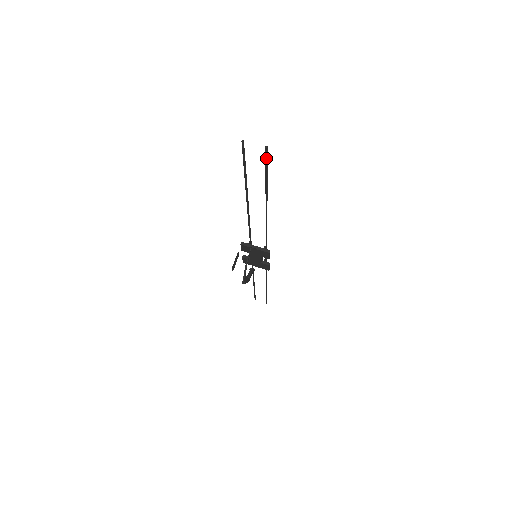
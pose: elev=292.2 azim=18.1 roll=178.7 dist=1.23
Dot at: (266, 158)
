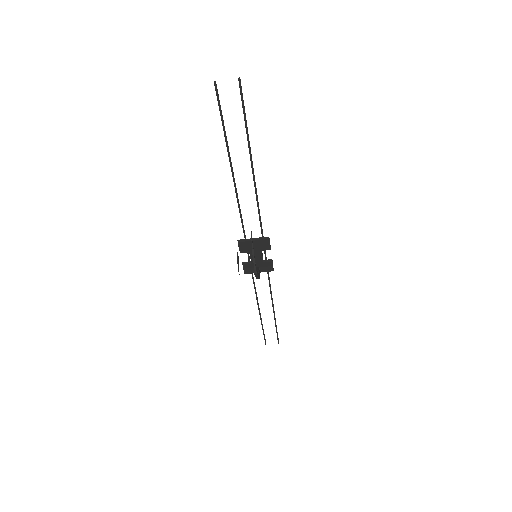
Dot at: (242, 95)
